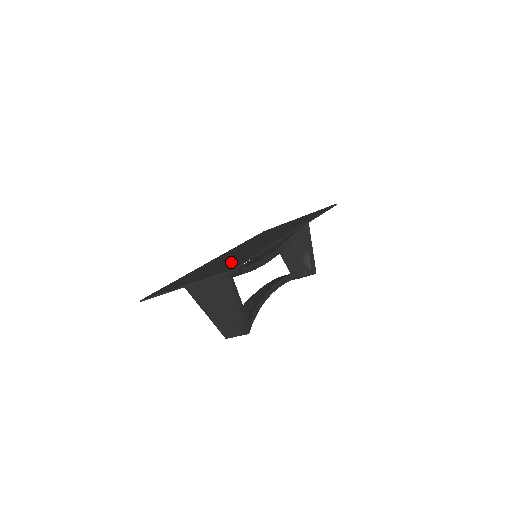
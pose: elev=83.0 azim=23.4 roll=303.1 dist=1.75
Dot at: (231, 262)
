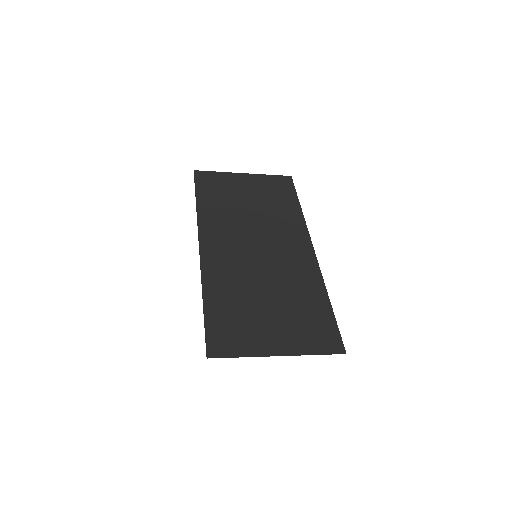
Dot at: (302, 311)
